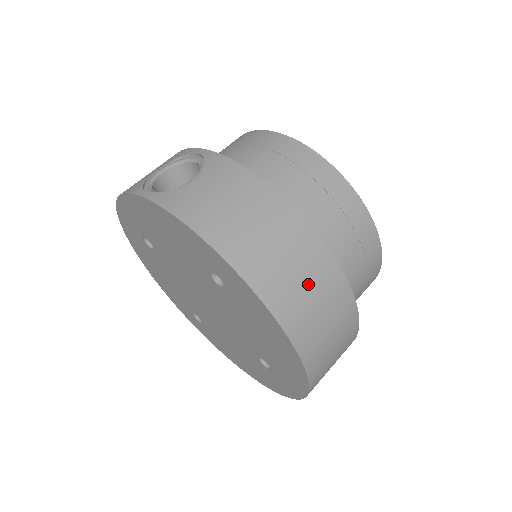
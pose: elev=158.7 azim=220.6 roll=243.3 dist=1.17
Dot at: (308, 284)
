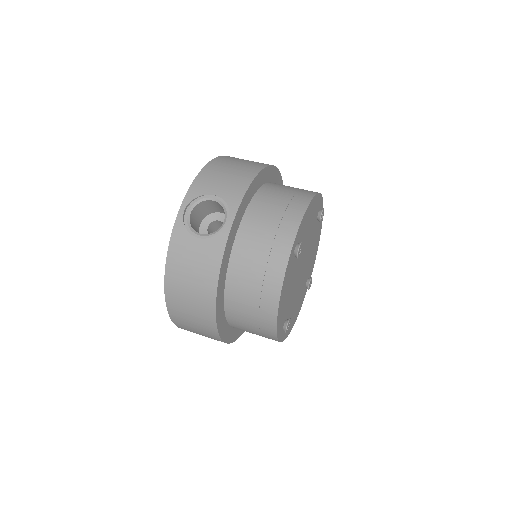
Dot at: (195, 325)
